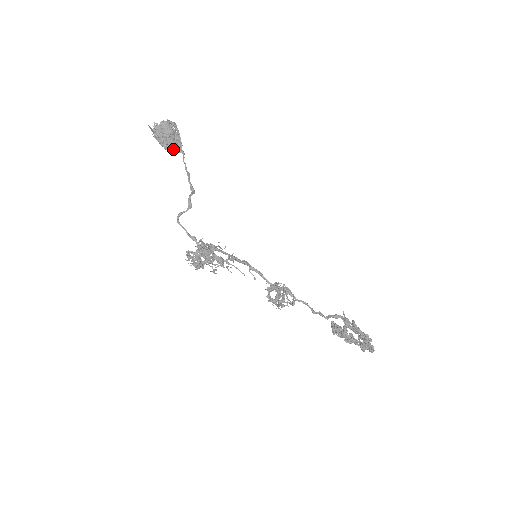
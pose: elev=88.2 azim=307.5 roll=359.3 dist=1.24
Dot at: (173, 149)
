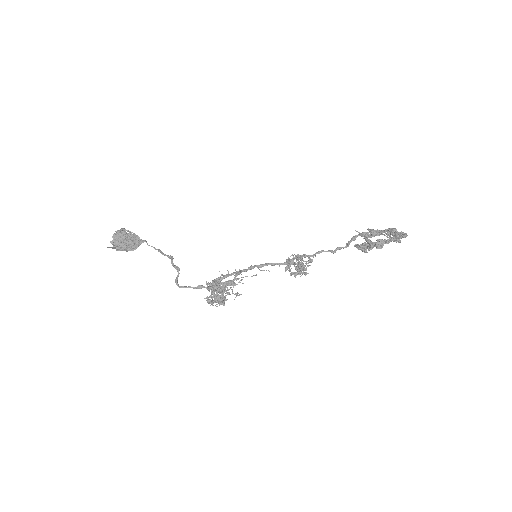
Dot at: (136, 246)
